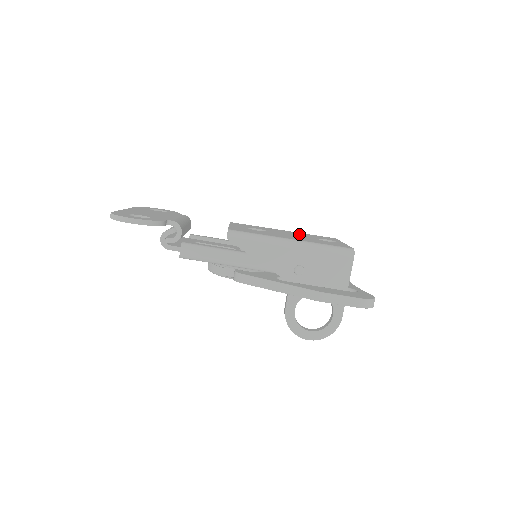
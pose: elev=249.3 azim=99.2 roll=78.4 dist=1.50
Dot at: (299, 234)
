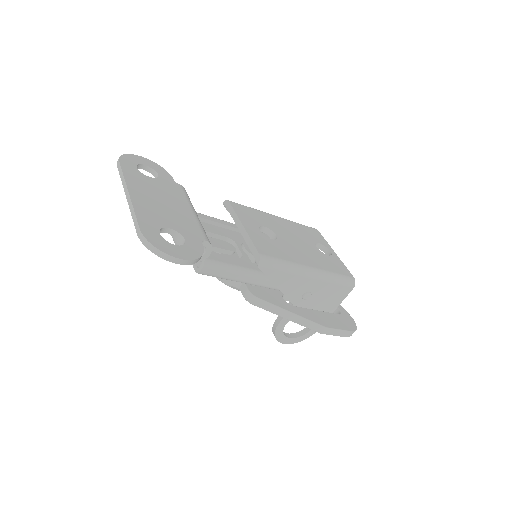
Dot at: (296, 232)
